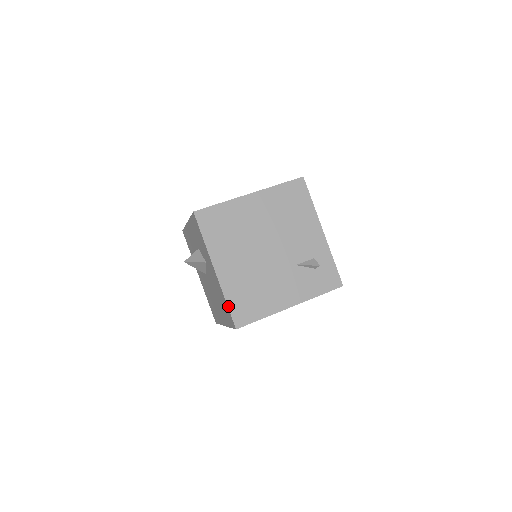
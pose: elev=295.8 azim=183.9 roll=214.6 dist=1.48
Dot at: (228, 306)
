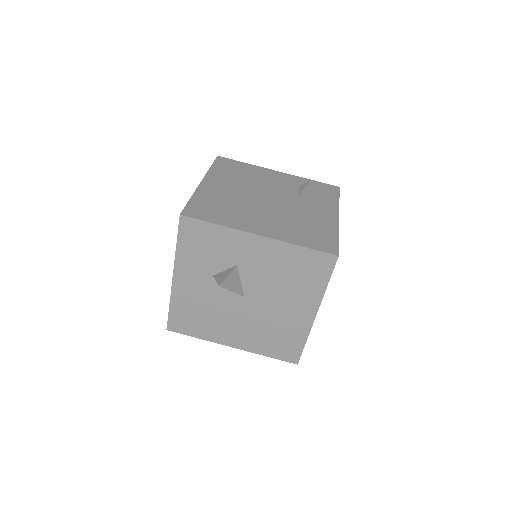
Dot at: (307, 247)
